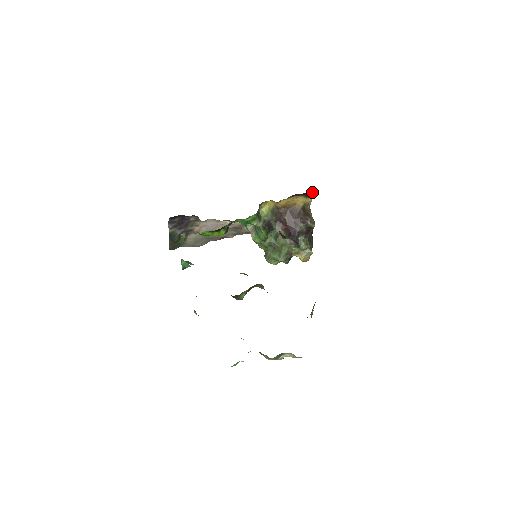
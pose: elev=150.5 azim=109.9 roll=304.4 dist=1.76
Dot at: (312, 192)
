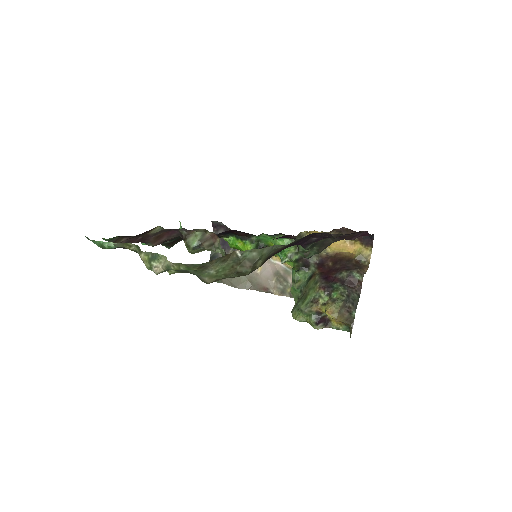
Dot at: (369, 235)
